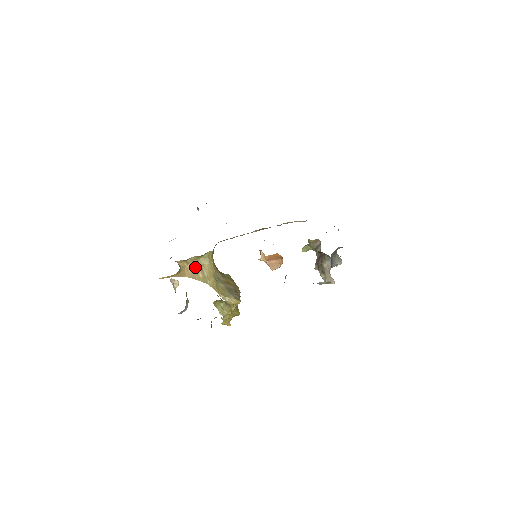
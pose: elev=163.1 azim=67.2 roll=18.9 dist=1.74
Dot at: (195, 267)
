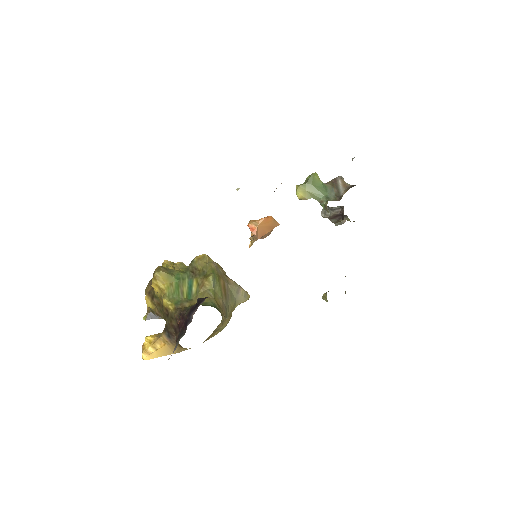
Dot at: (208, 338)
